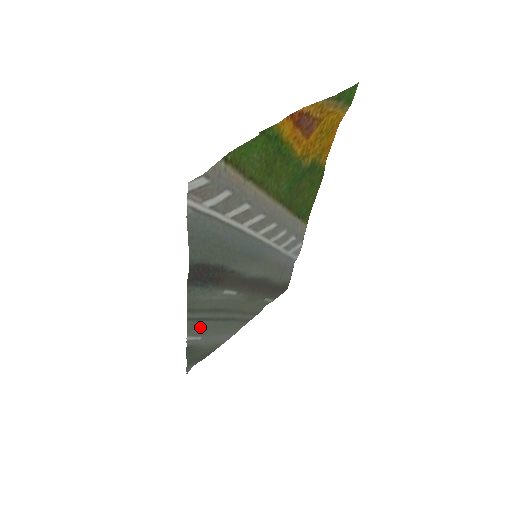
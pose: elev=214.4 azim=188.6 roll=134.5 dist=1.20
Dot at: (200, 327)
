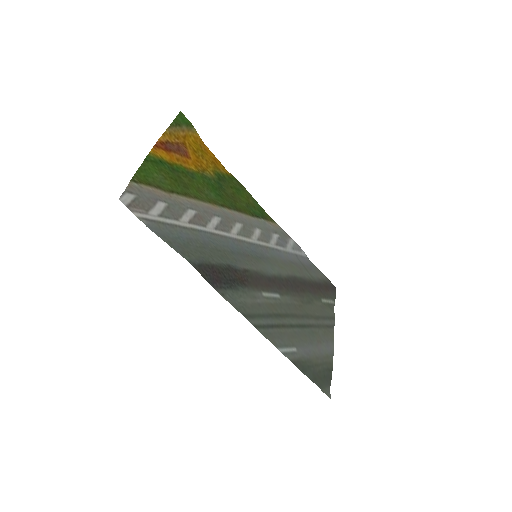
Dot at: (281, 337)
